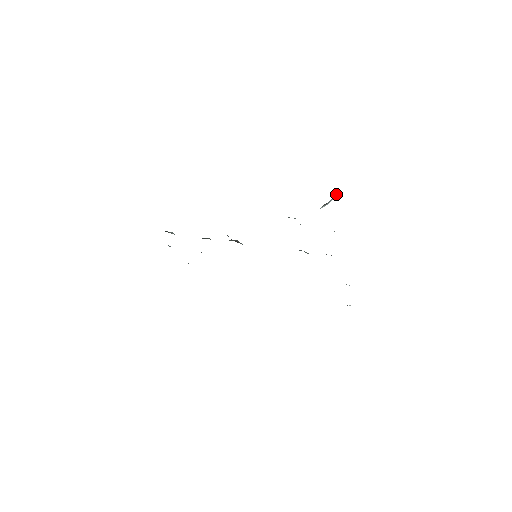
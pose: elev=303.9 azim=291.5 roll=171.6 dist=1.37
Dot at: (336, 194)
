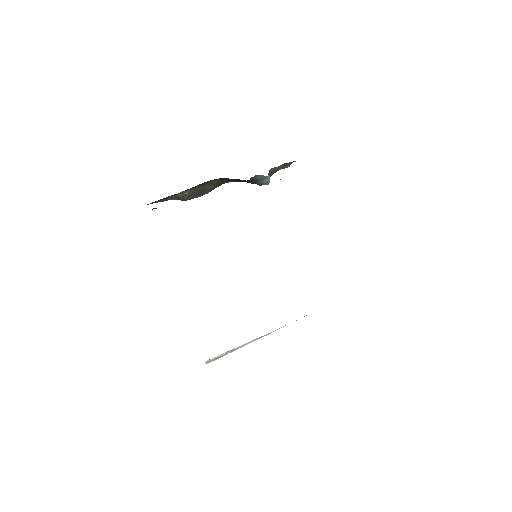
Dot at: occluded
